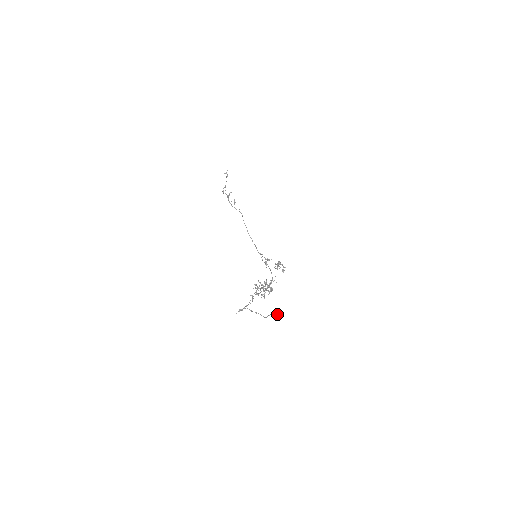
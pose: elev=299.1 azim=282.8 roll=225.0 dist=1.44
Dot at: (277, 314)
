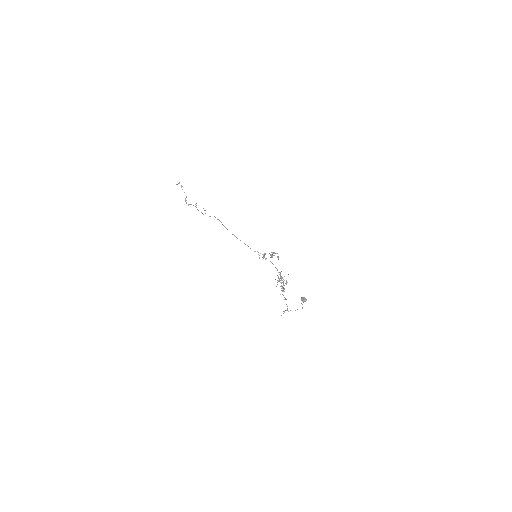
Dot at: (305, 301)
